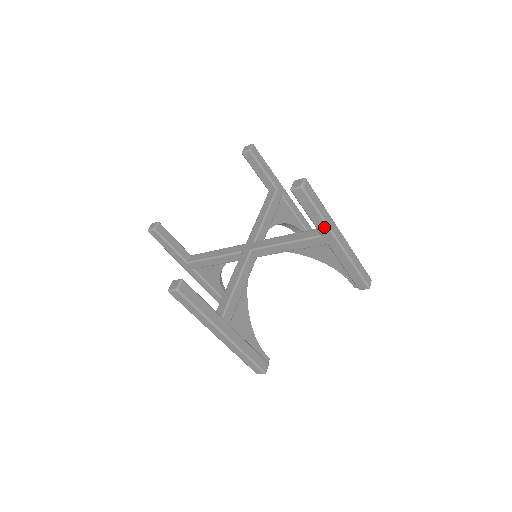
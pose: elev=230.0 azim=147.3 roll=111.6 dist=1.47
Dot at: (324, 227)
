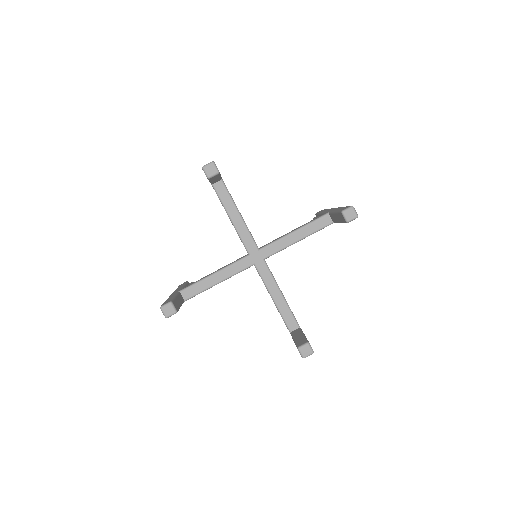
Dot at: occluded
